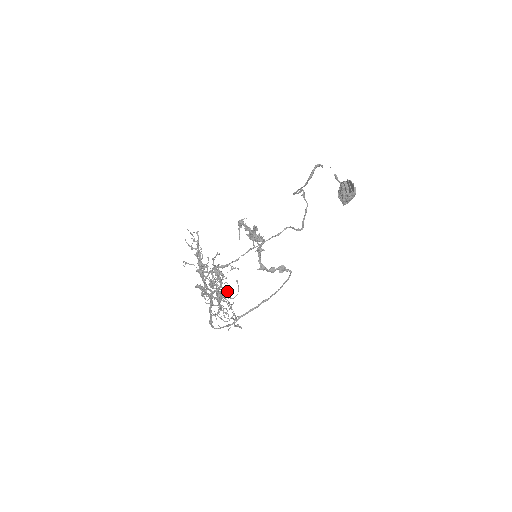
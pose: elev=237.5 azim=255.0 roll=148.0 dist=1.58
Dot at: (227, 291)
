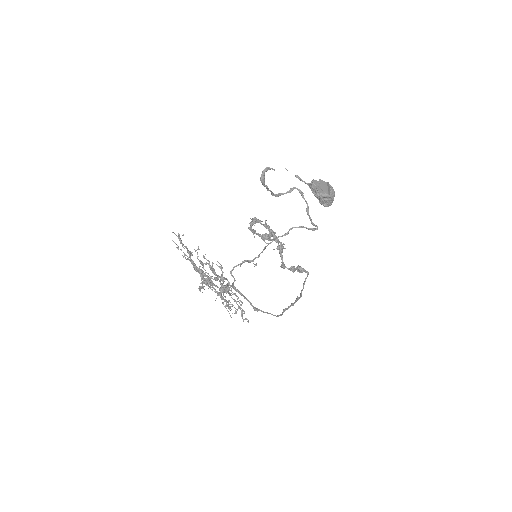
Dot at: (222, 287)
